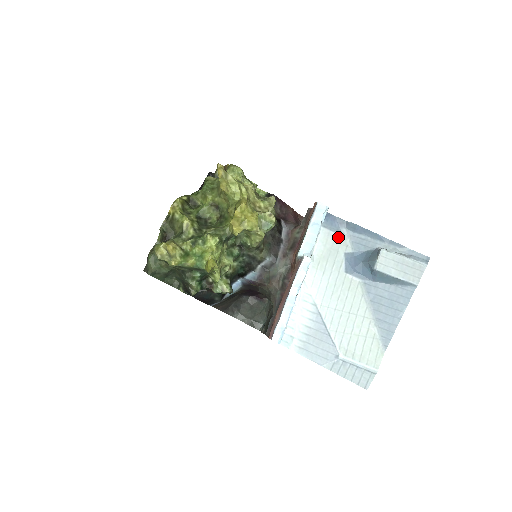
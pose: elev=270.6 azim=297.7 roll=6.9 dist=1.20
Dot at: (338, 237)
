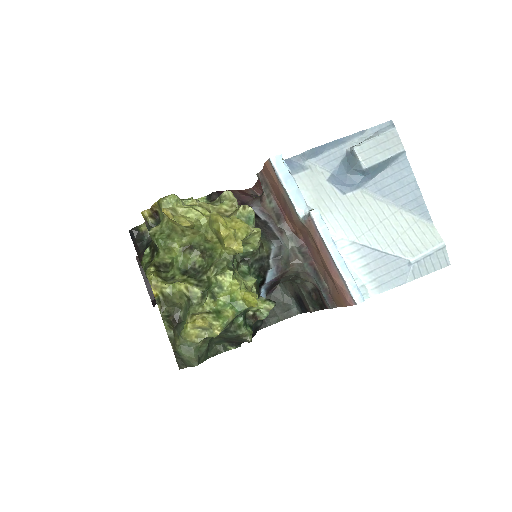
Dot at: (309, 173)
